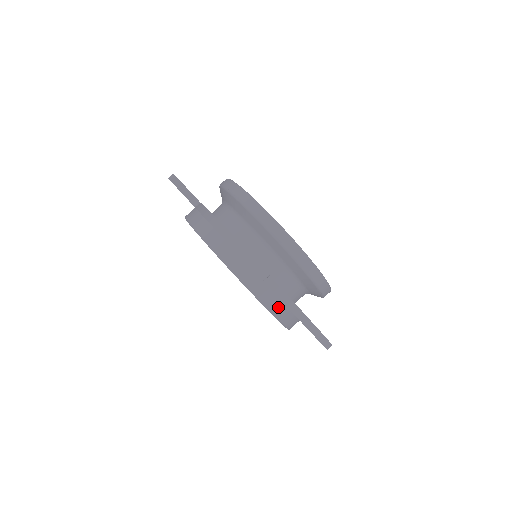
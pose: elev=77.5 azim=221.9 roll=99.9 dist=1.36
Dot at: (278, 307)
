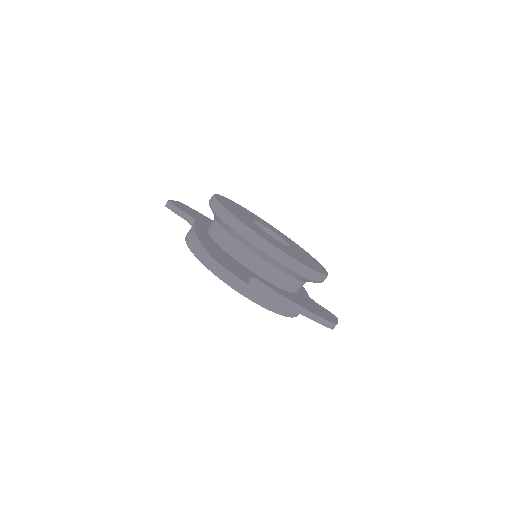
Dot at: (273, 303)
